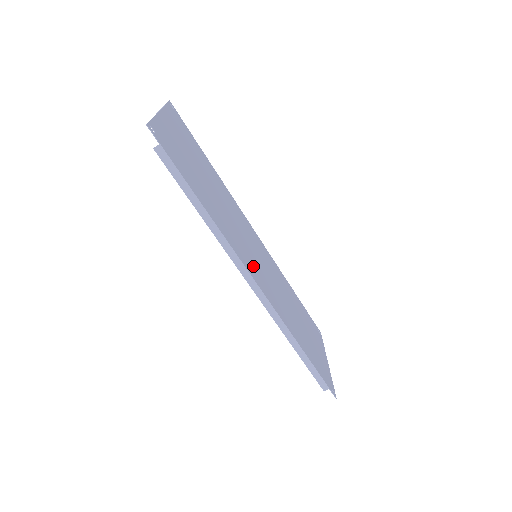
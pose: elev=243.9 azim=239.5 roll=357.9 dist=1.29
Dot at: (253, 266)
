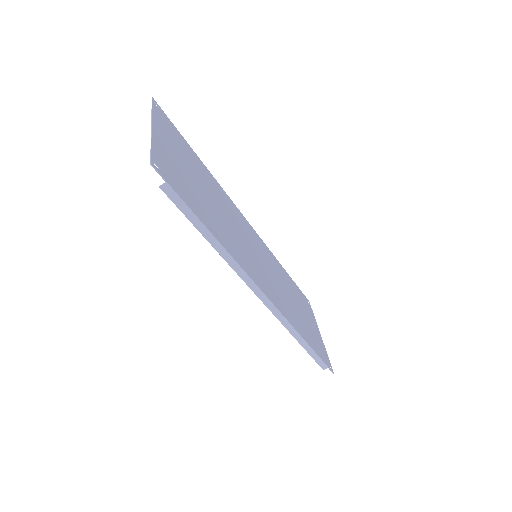
Dot at: (258, 274)
